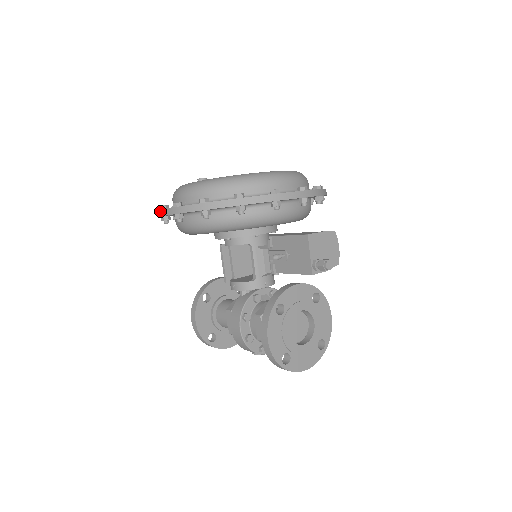
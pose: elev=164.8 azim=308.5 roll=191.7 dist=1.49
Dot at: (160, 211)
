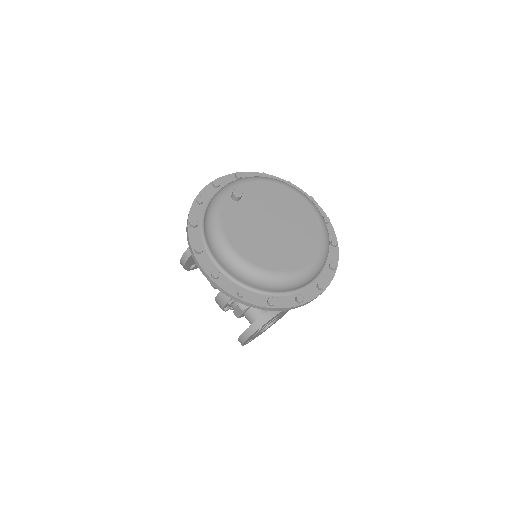
Dot at: (195, 259)
